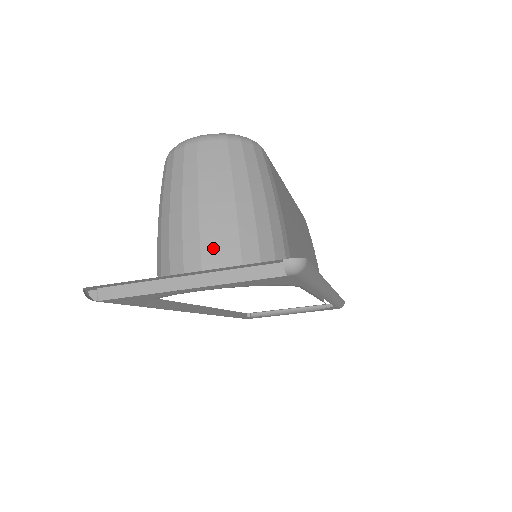
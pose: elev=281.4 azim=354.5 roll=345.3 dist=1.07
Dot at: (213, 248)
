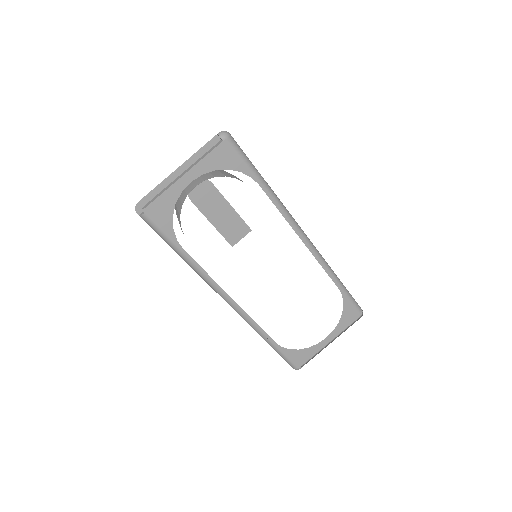
Dot at: (197, 179)
